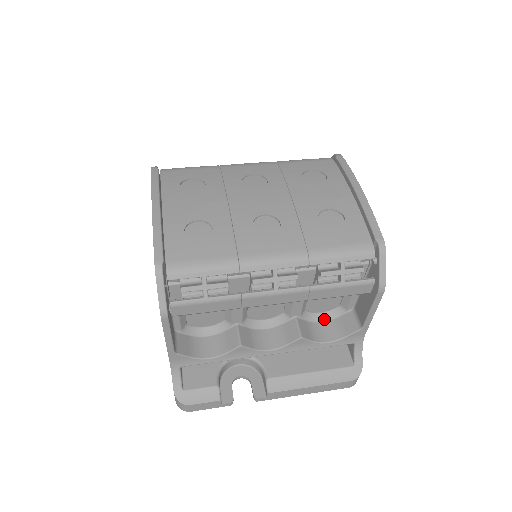
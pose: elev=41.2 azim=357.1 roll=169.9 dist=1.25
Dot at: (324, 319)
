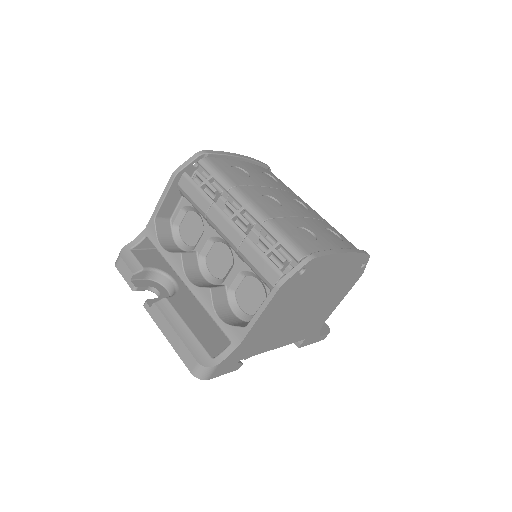
Dot at: (238, 315)
